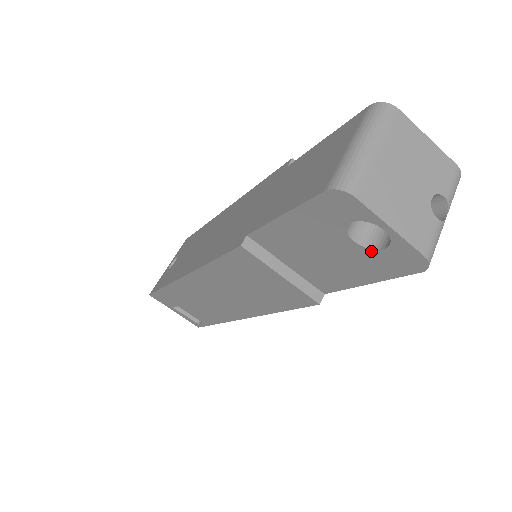
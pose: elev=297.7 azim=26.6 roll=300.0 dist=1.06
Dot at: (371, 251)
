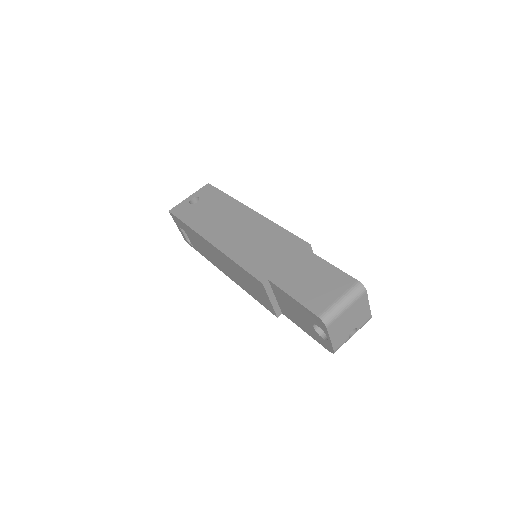
Dot at: (317, 333)
